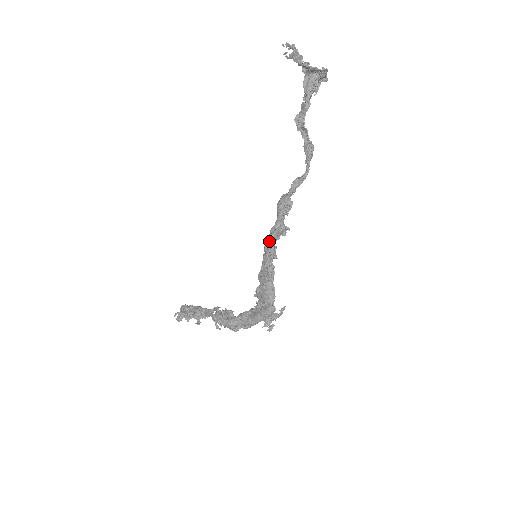
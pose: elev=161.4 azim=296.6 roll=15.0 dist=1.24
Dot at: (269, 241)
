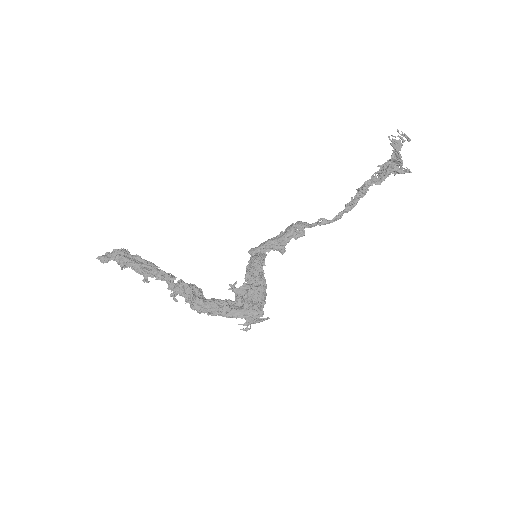
Dot at: (263, 248)
